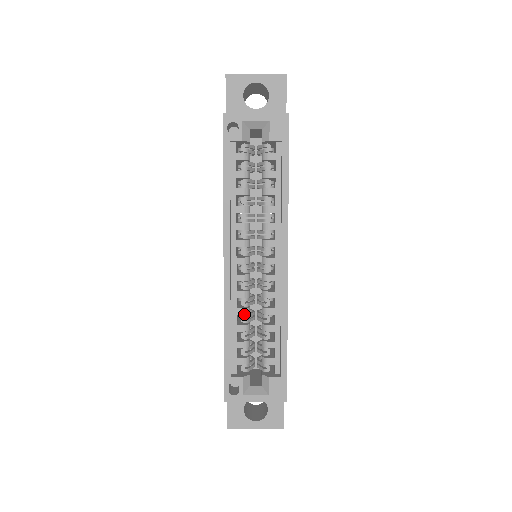
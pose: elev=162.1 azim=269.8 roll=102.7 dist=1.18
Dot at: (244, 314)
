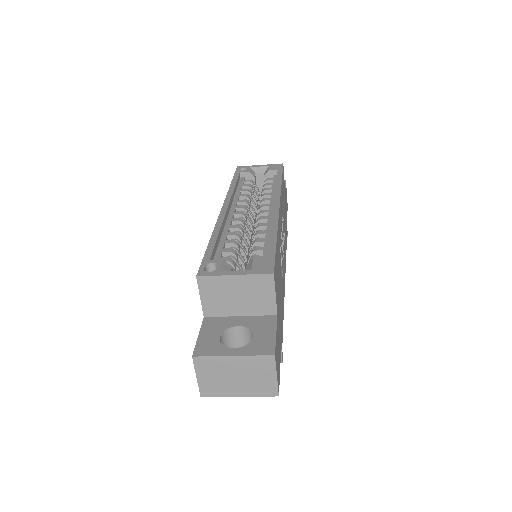
Dot at: (234, 235)
